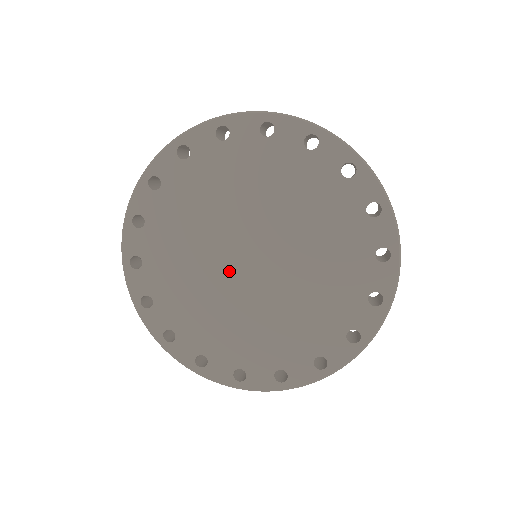
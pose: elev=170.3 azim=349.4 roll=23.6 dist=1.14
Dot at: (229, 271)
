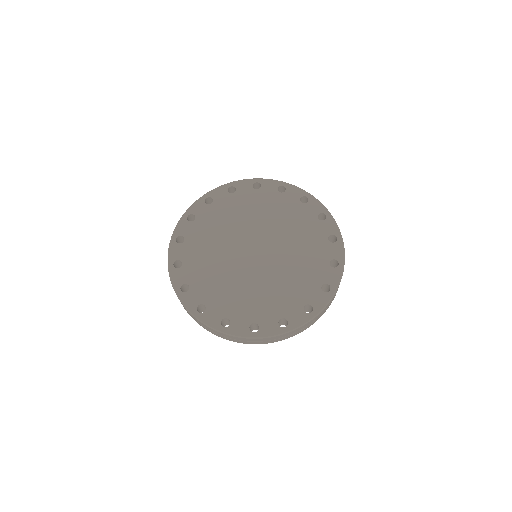
Dot at: (241, 260)
